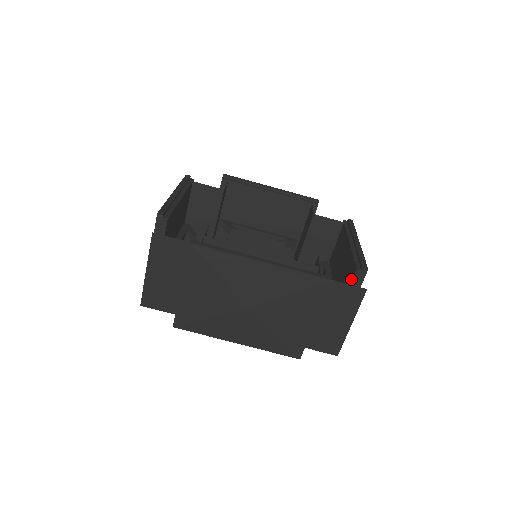
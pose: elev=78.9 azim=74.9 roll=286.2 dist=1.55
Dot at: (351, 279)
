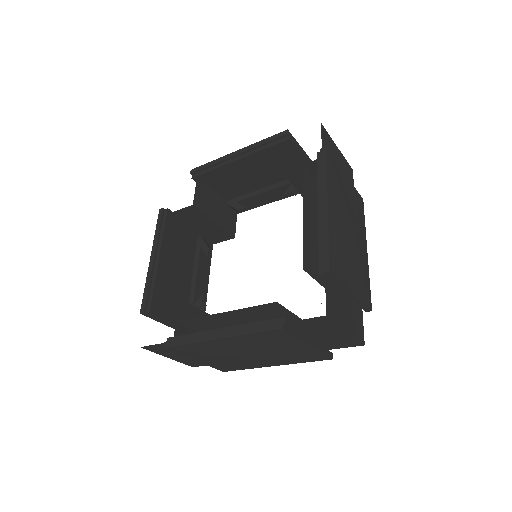
Dot at: occluded
